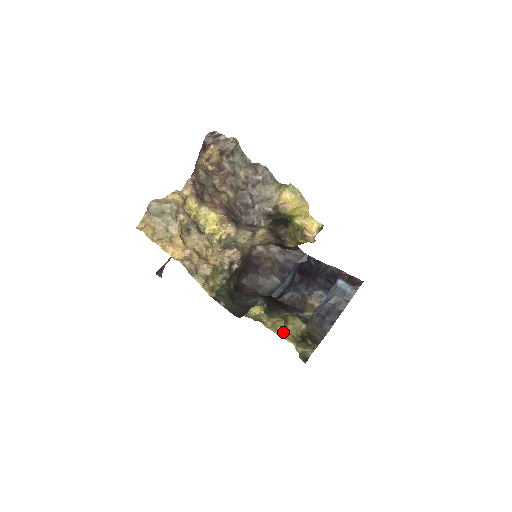
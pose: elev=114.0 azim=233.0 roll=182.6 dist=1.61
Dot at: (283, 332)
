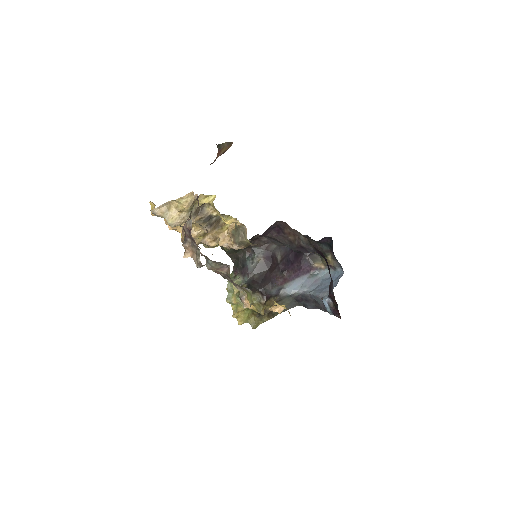
Dot at: (236, 317)
